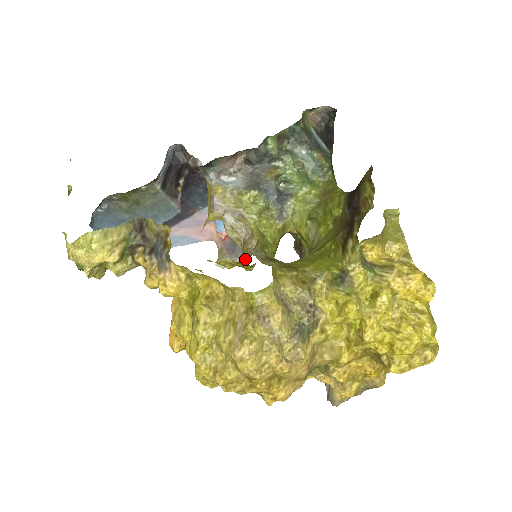
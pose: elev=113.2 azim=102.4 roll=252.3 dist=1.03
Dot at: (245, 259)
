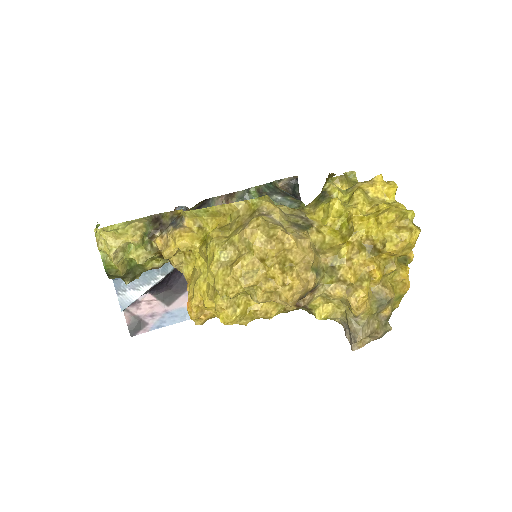
Dot at: occluded
